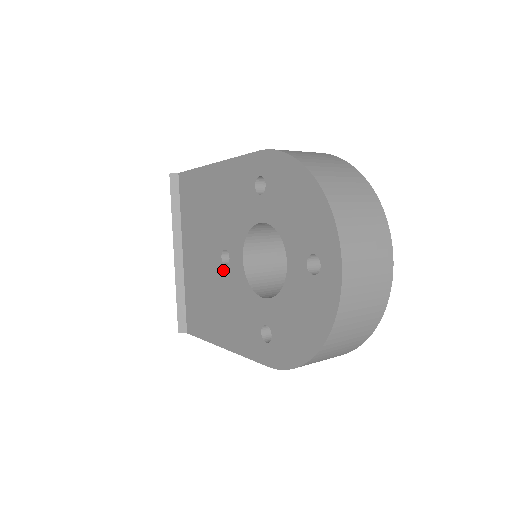
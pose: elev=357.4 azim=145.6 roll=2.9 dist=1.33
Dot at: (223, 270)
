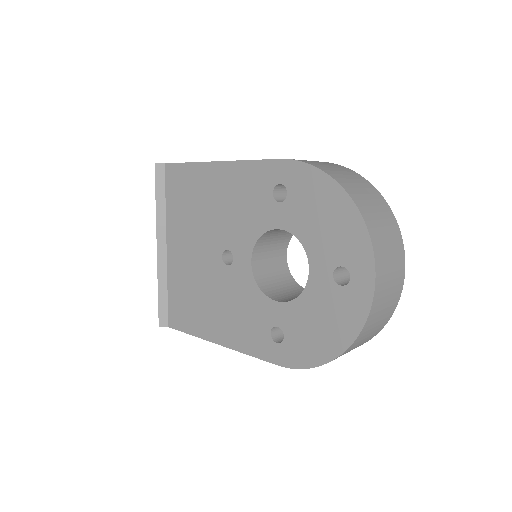
Dot at: (224, 269)
